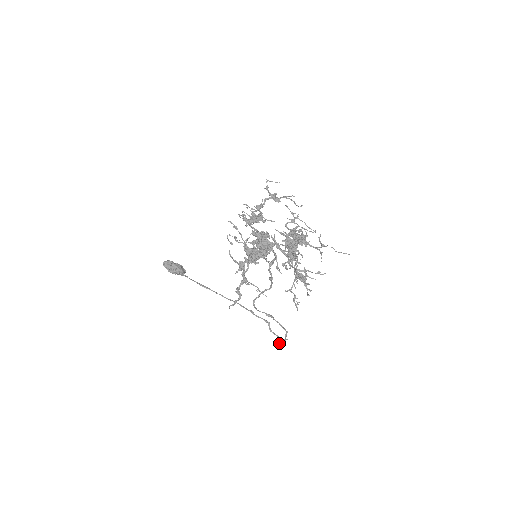
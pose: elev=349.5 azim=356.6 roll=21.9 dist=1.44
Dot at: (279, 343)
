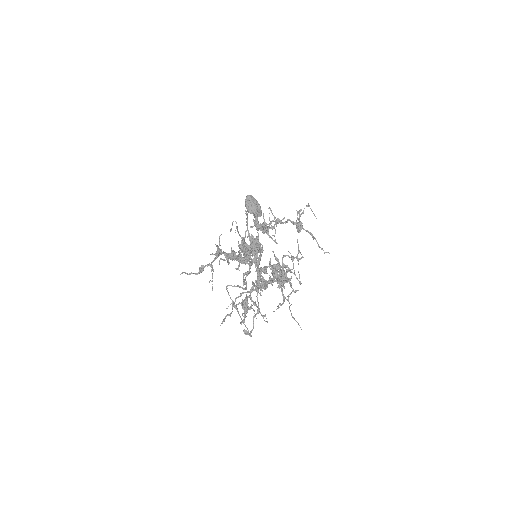
Dot at: (245, 332)
